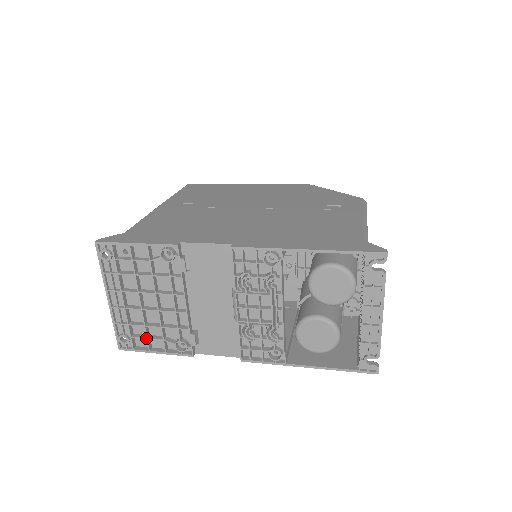
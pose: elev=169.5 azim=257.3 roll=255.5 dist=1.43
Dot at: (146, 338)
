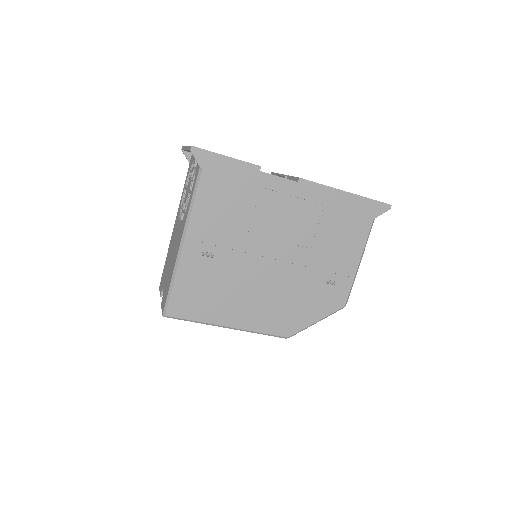
Dot at: occluded
